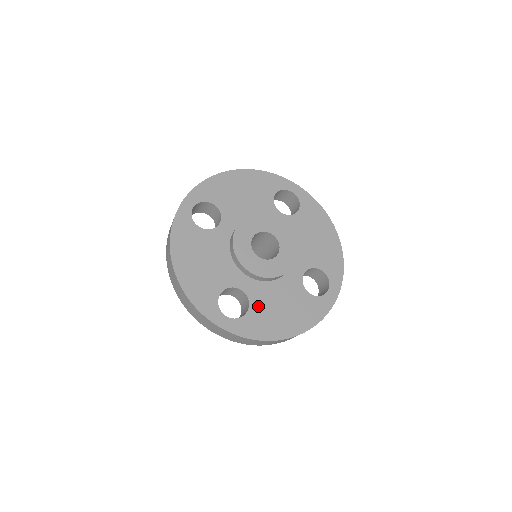
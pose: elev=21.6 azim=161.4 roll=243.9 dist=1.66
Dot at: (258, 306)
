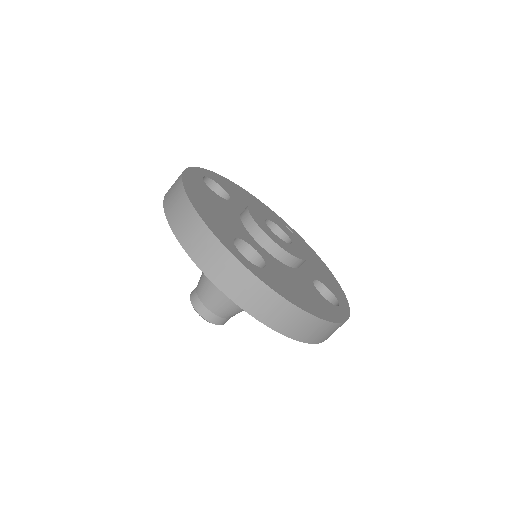
Dot at: (275, 271)
